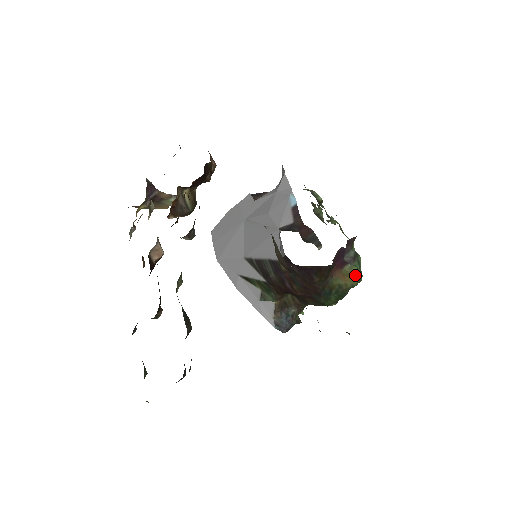
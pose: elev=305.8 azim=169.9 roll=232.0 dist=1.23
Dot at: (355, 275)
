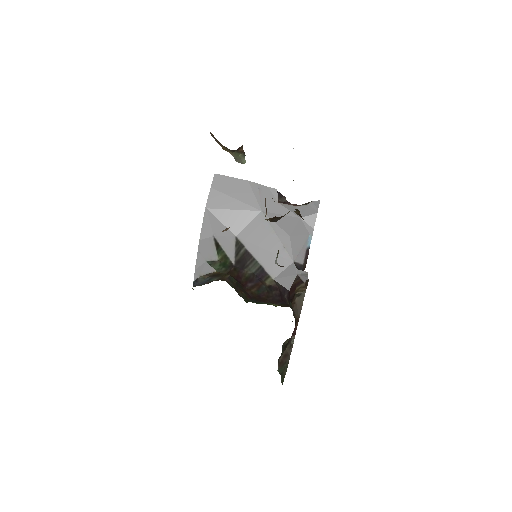
Dot at: occluded
